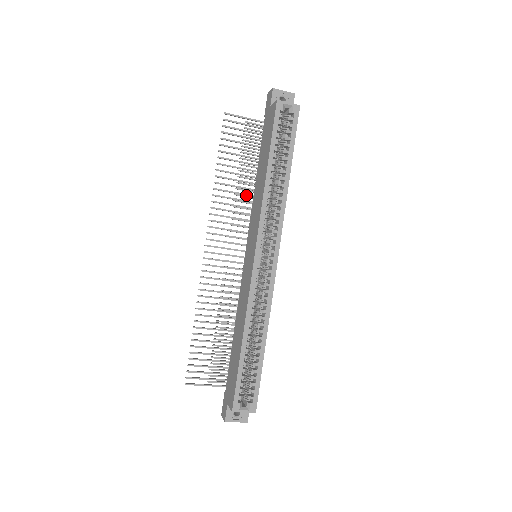
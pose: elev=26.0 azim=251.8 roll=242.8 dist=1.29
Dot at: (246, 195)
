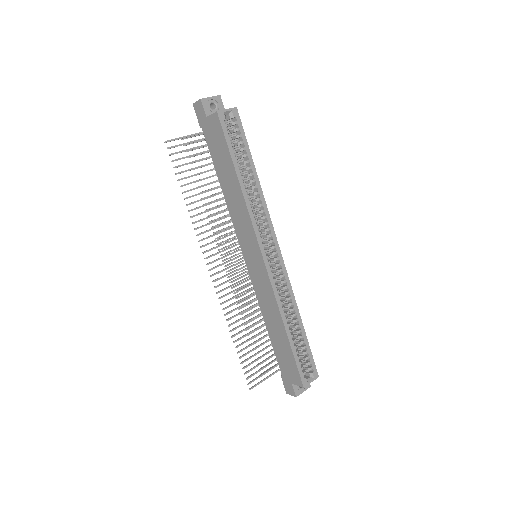
Dot at: (219, 207)
